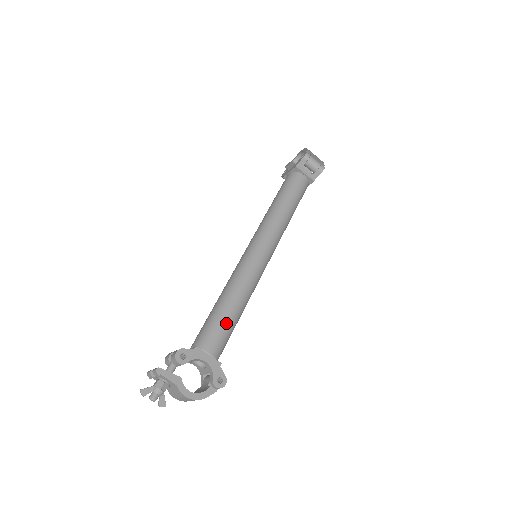
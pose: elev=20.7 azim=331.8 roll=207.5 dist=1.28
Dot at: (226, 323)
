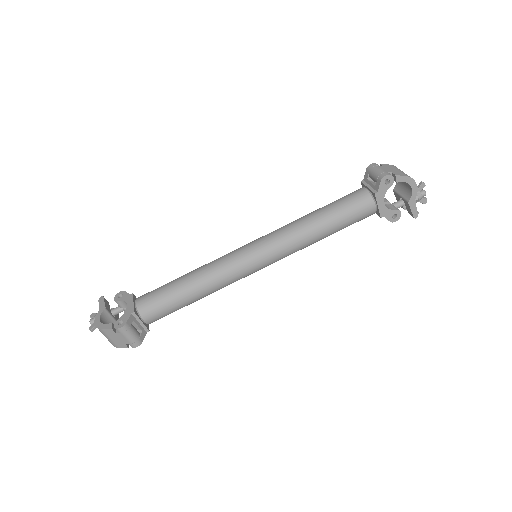
Dot at: (167, 287)
